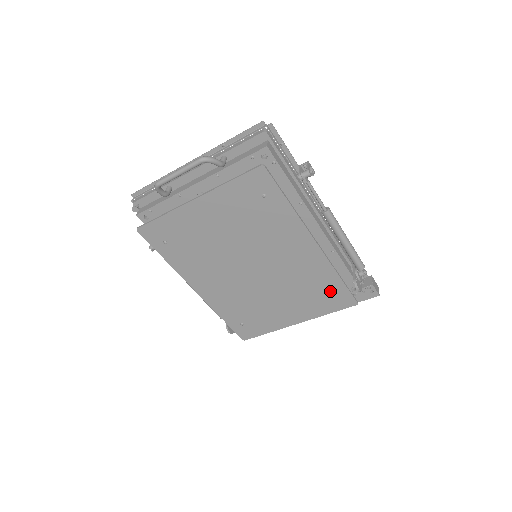
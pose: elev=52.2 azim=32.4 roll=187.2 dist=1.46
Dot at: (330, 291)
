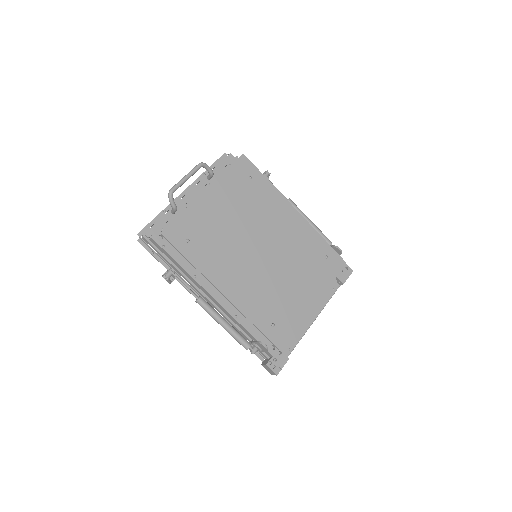
Dot at: (323, 256)
